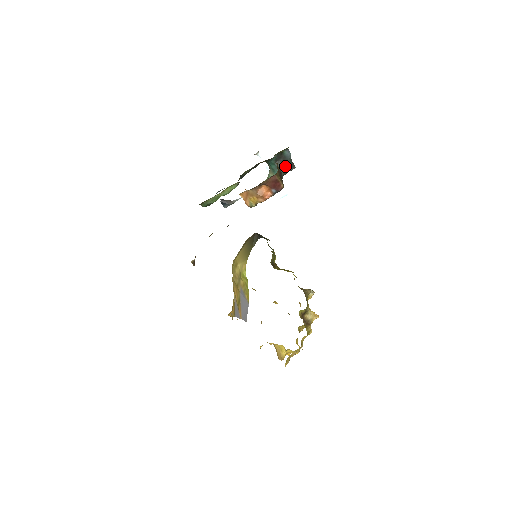
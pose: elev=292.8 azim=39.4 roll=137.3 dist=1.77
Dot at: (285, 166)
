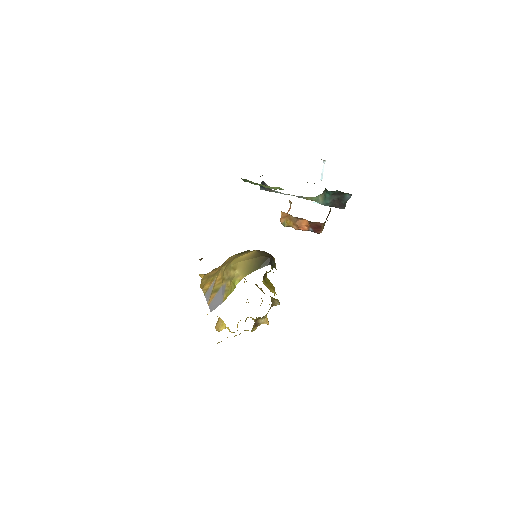
Dot at: (337, 202)
